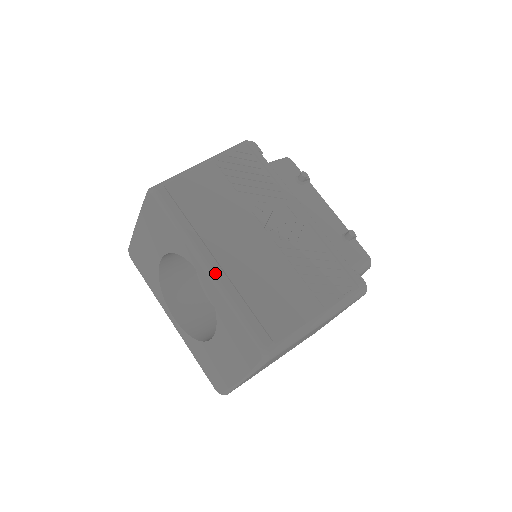
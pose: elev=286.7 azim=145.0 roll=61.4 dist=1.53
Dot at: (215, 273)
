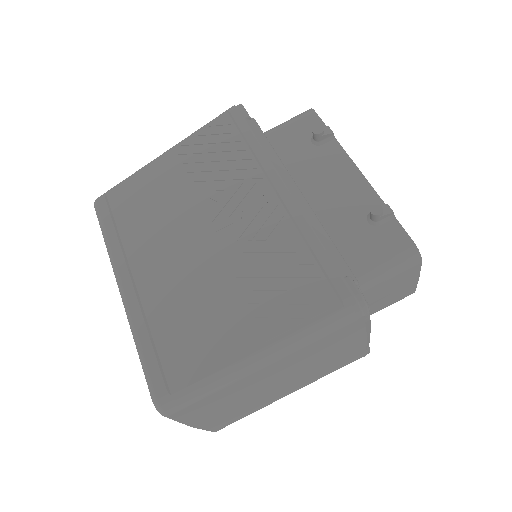
Dot at: (125, 298)
